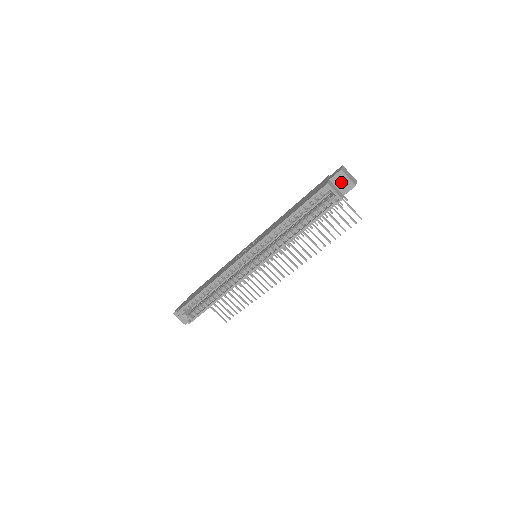
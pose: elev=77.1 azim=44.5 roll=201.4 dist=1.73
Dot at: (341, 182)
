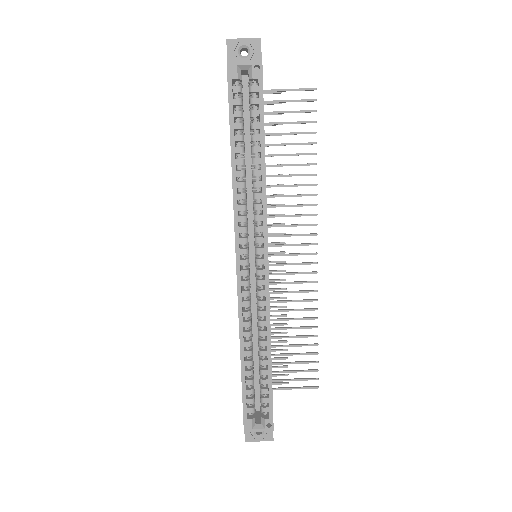
Dot at: occluded
